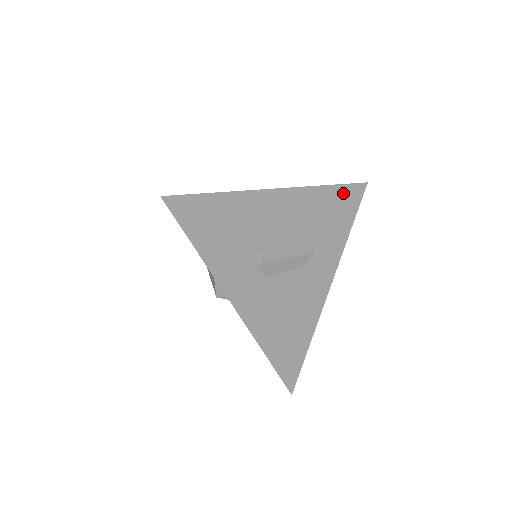
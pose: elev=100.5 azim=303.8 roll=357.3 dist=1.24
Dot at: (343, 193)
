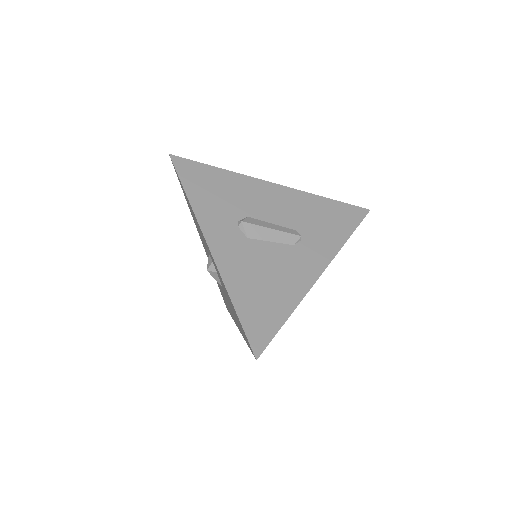
Dot at: (341, 208)
